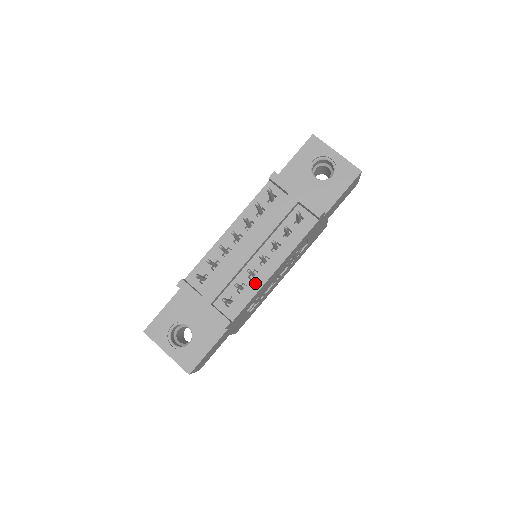
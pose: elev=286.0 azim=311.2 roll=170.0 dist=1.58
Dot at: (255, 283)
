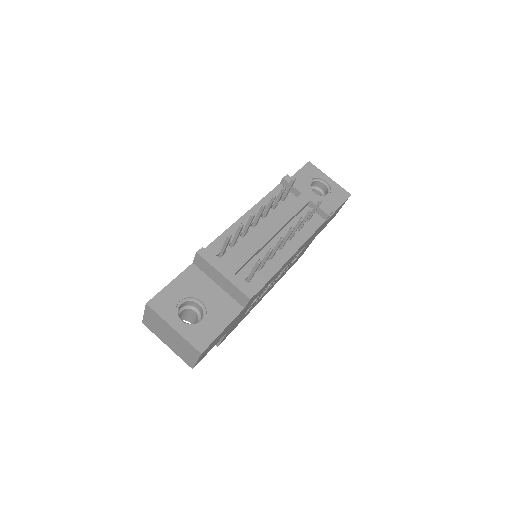
Dot at: (274, 264)
